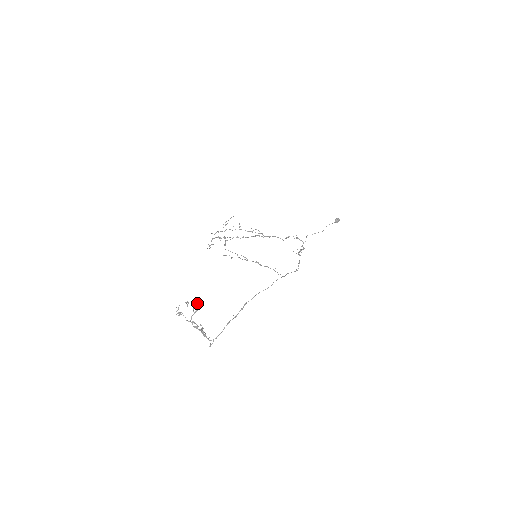
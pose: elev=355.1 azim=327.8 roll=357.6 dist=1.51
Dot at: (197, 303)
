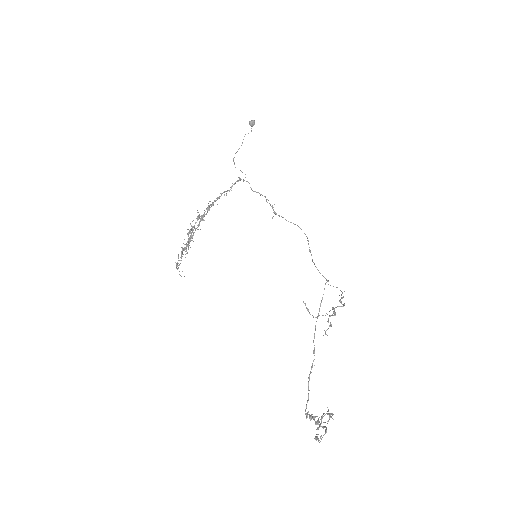
Dot at: (333, 414)
